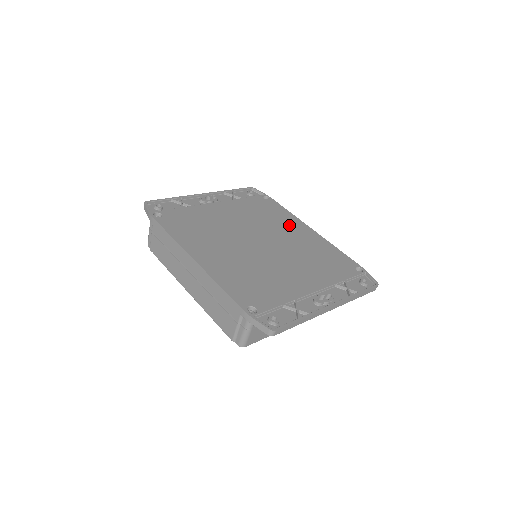
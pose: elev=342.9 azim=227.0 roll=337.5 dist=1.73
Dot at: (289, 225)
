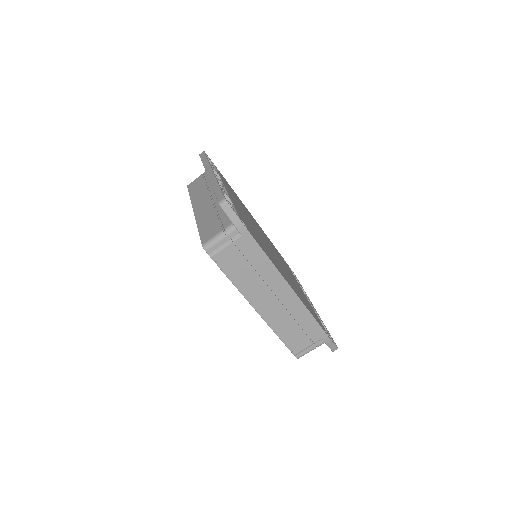
Dot at: occluded
